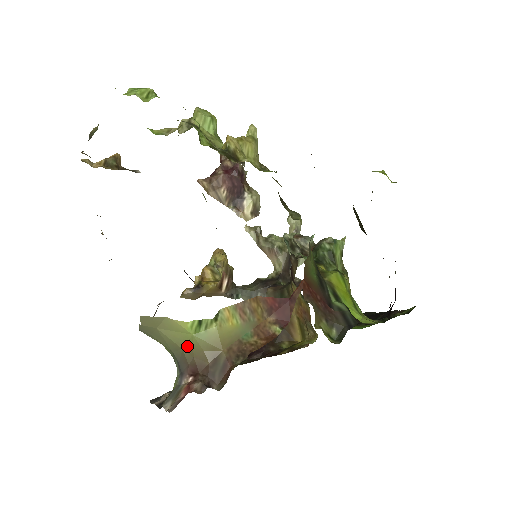
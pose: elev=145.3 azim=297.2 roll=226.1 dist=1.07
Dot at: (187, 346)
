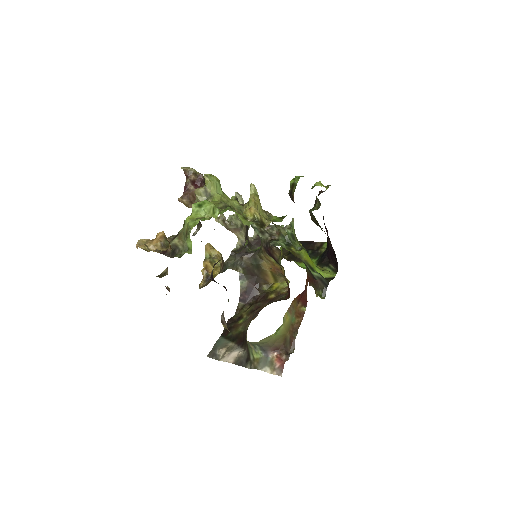
Dot at: (271, 341)
